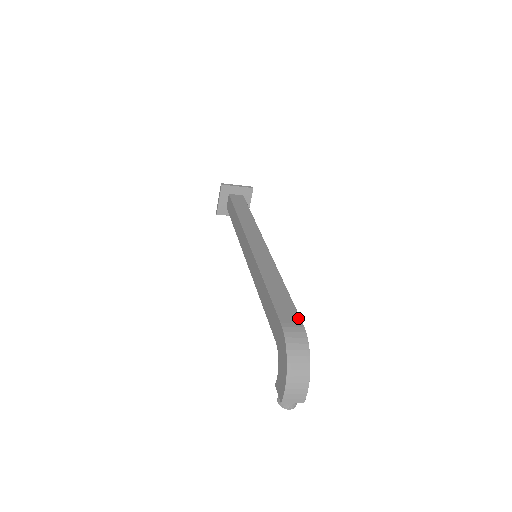
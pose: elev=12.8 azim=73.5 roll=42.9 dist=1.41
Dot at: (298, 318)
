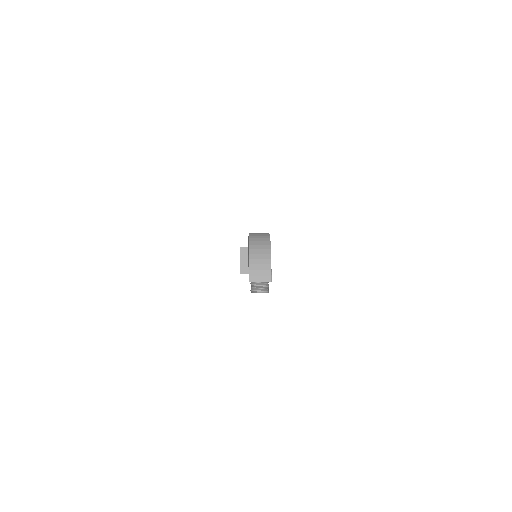
Dot at: occluded
